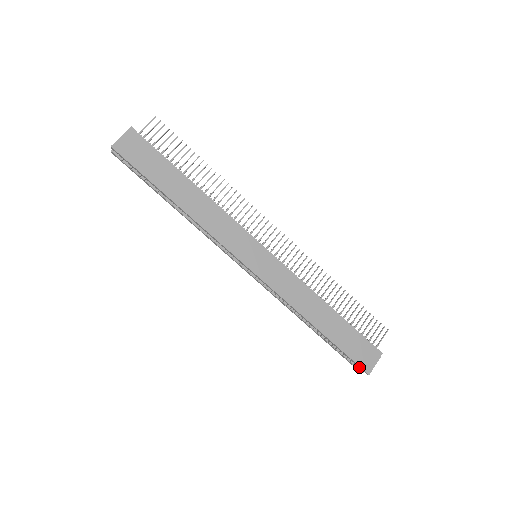
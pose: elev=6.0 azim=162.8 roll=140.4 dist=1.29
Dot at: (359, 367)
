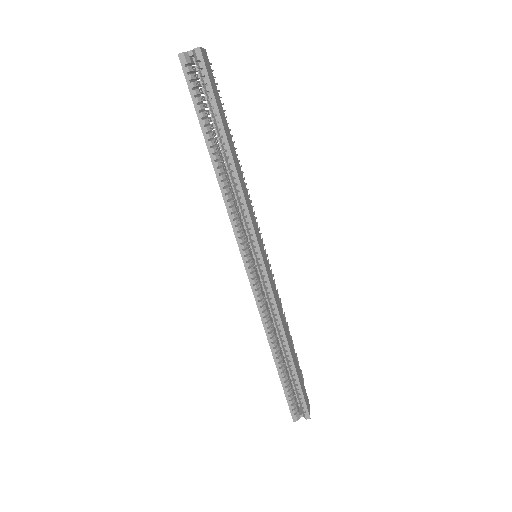
Dot at: (304, 409)
